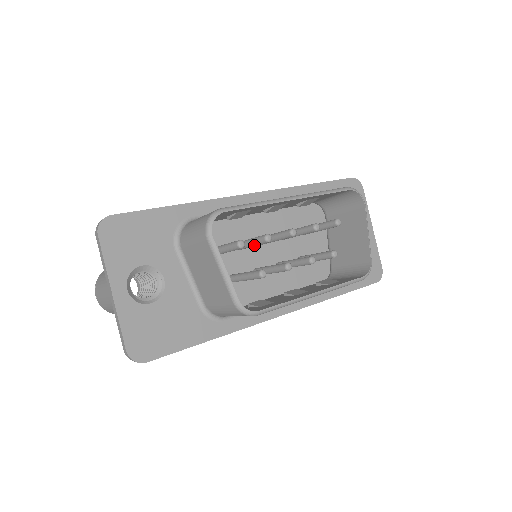
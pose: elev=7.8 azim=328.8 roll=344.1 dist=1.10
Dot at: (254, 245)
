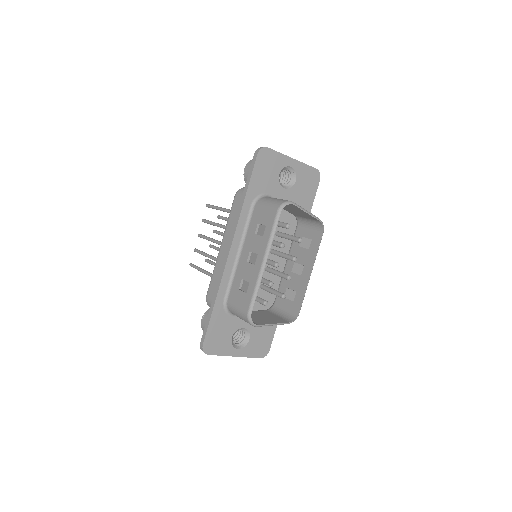
Dot at: occluded
